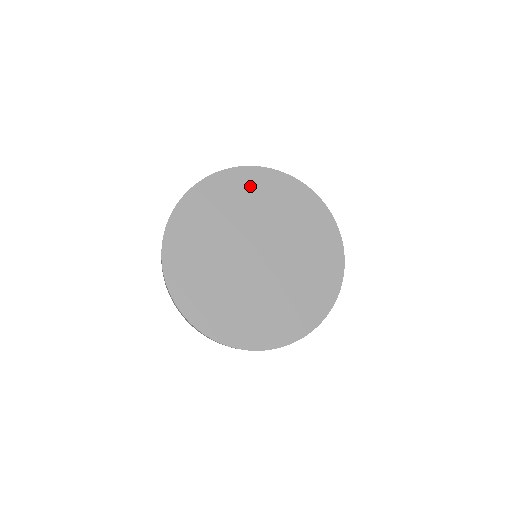
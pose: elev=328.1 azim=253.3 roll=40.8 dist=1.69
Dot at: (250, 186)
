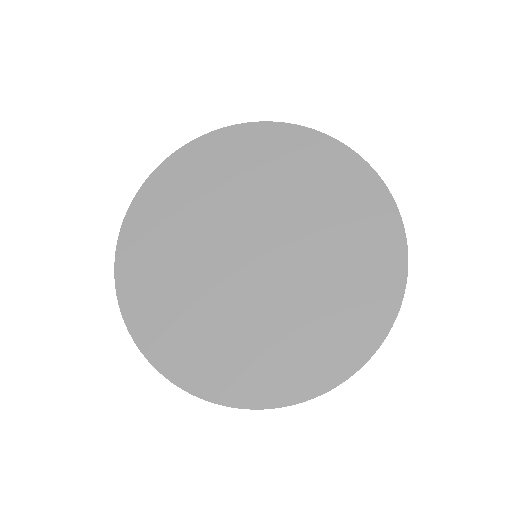
Dot at: (156, 218)
